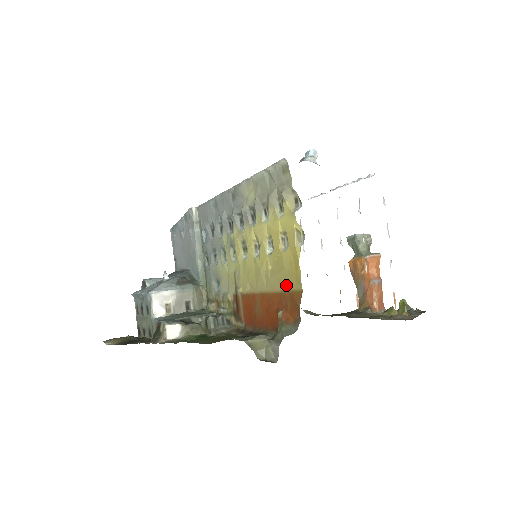
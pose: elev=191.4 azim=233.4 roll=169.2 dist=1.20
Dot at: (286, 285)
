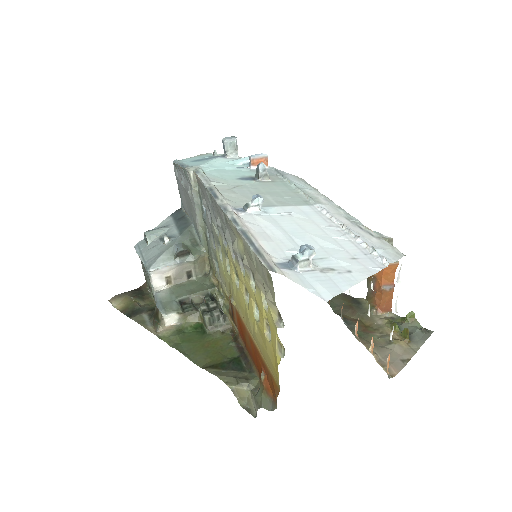
Dot at: (268, 364)
